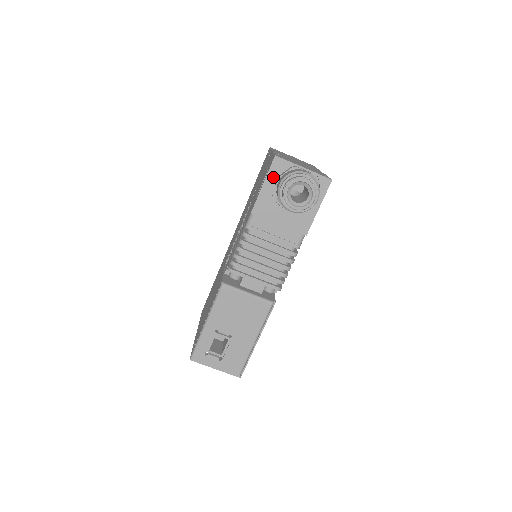
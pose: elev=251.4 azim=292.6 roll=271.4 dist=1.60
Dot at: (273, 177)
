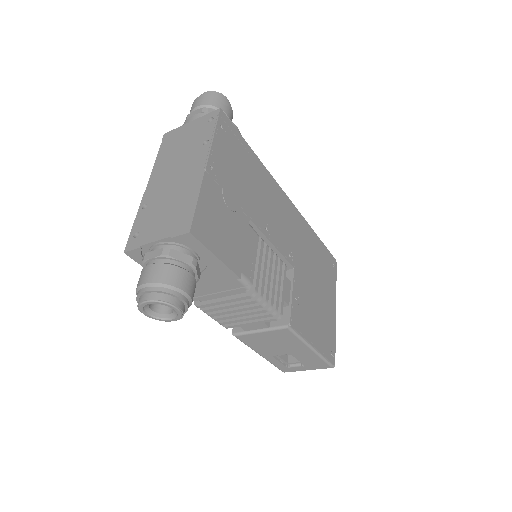
Dot at: occluded
